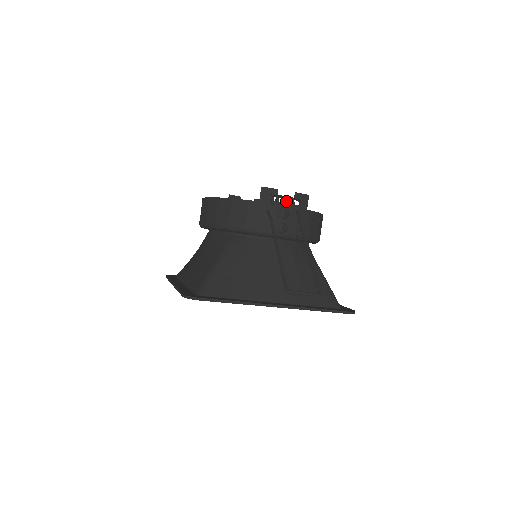
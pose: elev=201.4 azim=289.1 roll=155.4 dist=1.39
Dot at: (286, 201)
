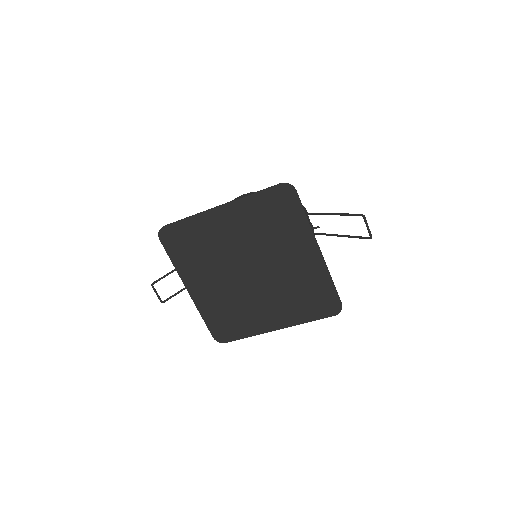
Dot at: occluded
